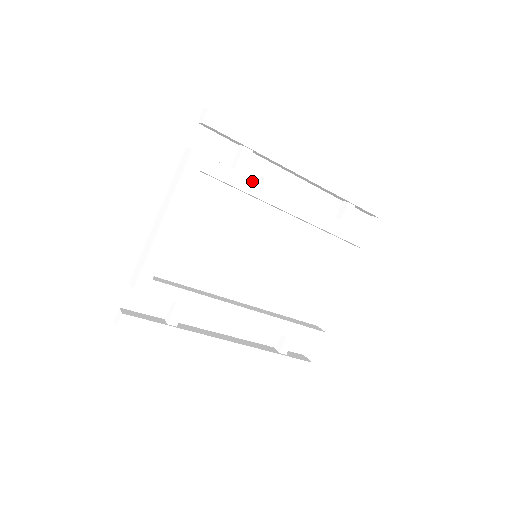
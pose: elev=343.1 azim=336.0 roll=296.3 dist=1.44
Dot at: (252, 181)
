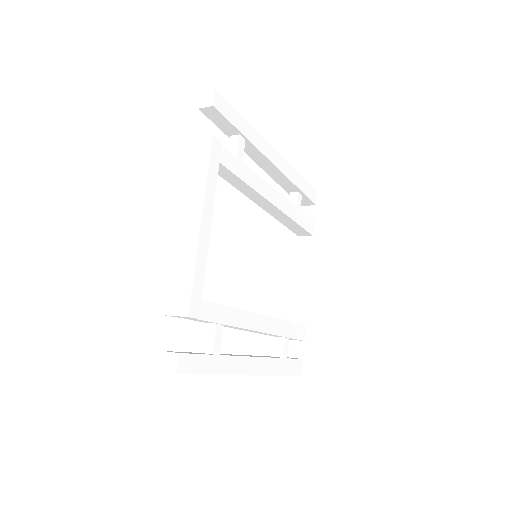
Dot at: (250, 172)
